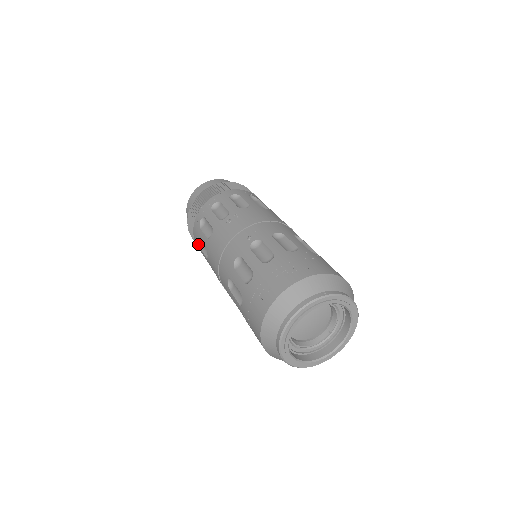
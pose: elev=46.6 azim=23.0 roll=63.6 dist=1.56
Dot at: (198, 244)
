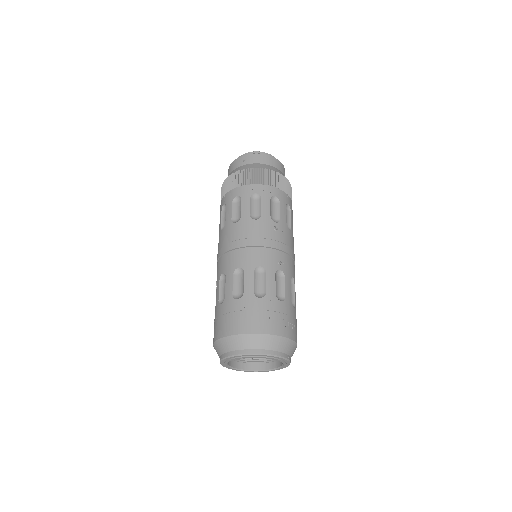
Dot at: (234, 199)
